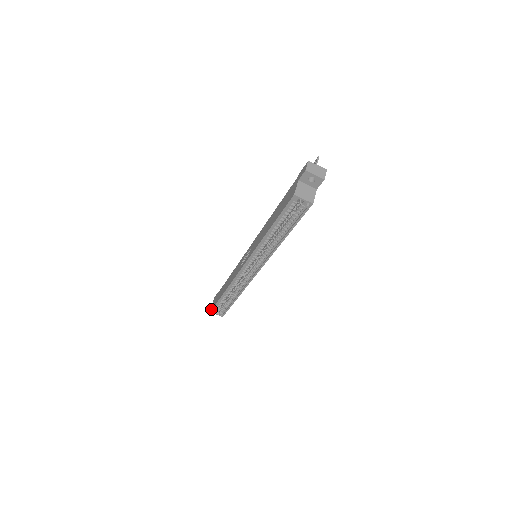
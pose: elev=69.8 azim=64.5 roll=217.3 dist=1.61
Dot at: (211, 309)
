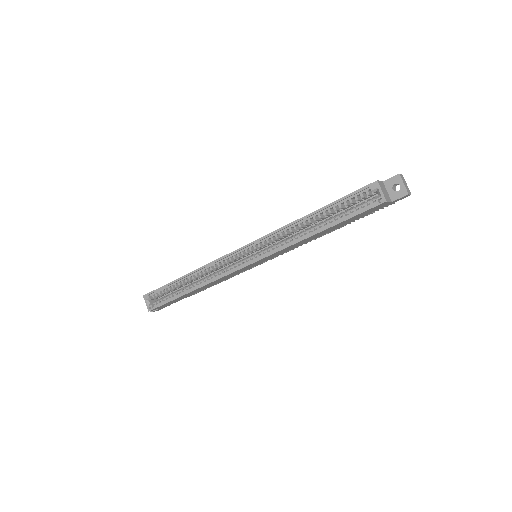
Dot at: (147, 294)
